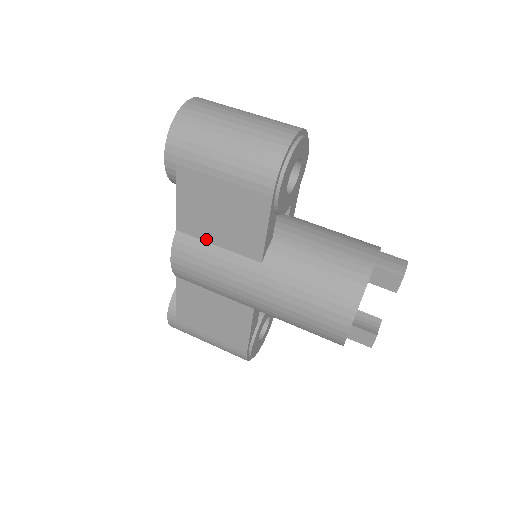
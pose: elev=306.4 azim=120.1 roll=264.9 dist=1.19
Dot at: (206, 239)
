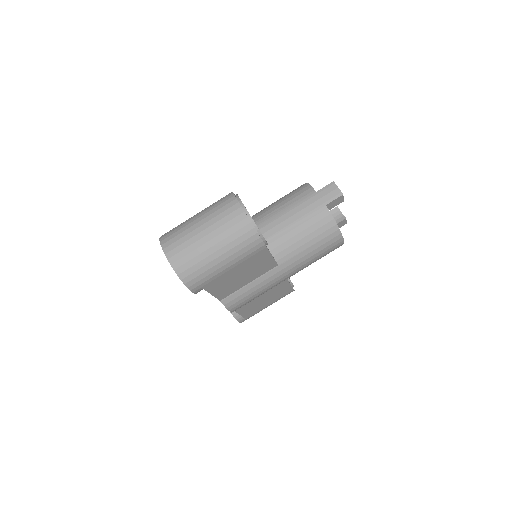
Dot at: (240, 287)
